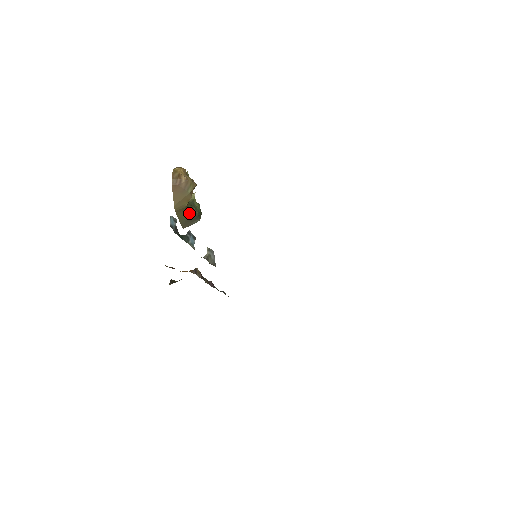
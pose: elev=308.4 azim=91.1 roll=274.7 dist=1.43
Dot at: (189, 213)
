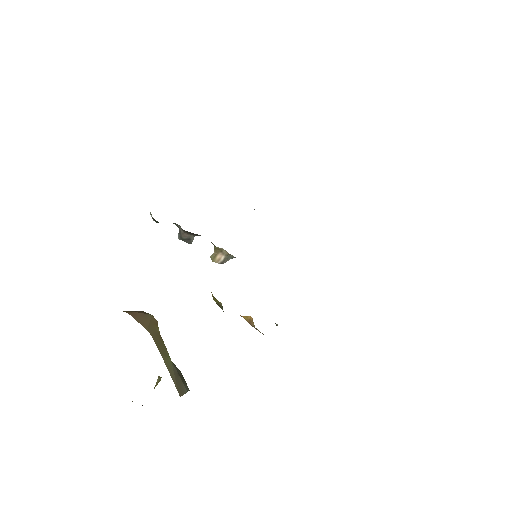
Dot at: occluded
